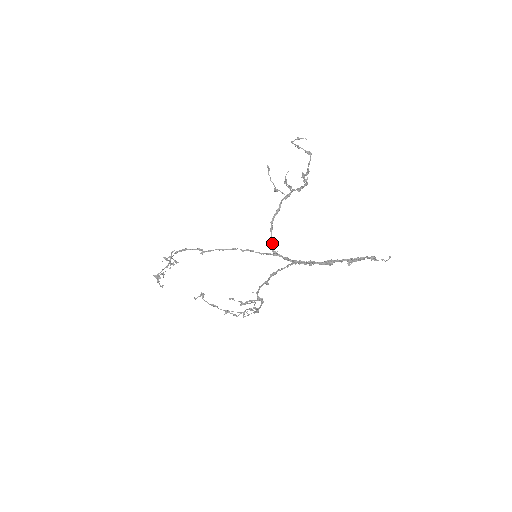
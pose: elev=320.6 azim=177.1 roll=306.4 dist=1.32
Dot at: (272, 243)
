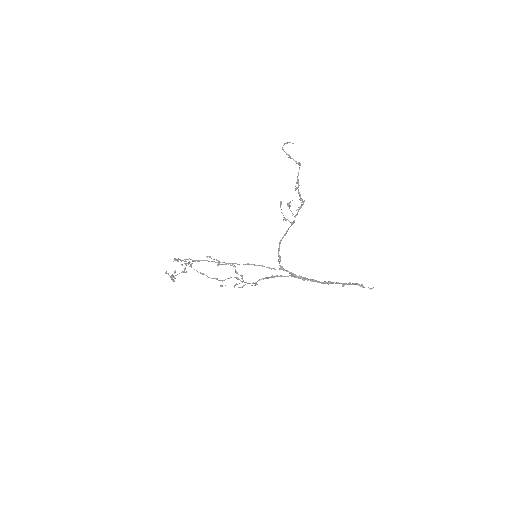
Dot at: (279, 259)
